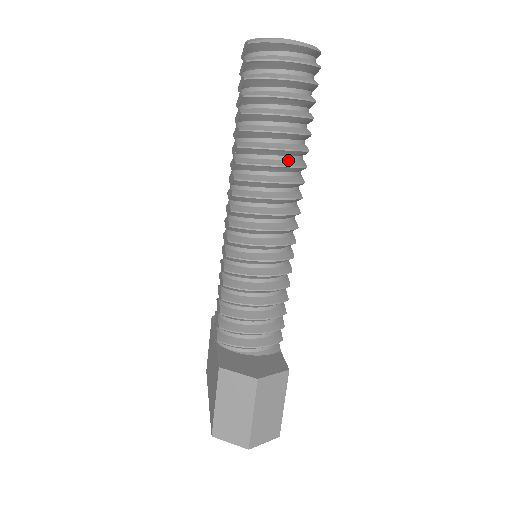
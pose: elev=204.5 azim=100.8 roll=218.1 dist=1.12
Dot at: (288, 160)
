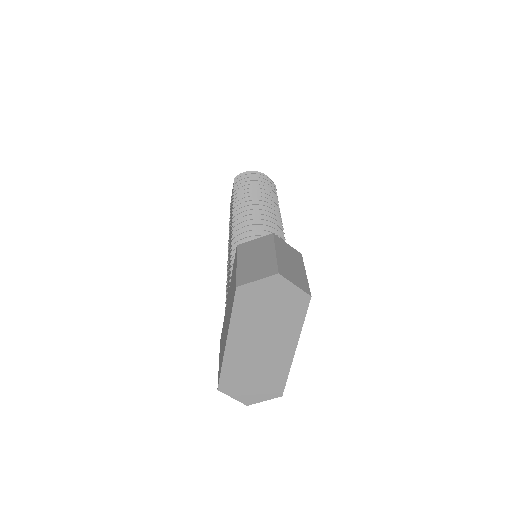
Dot at: occluded
